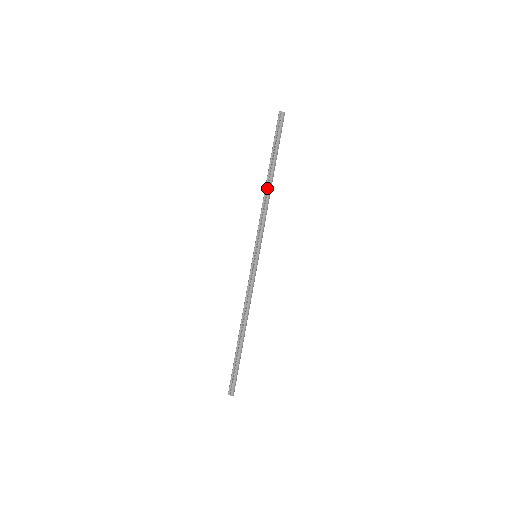
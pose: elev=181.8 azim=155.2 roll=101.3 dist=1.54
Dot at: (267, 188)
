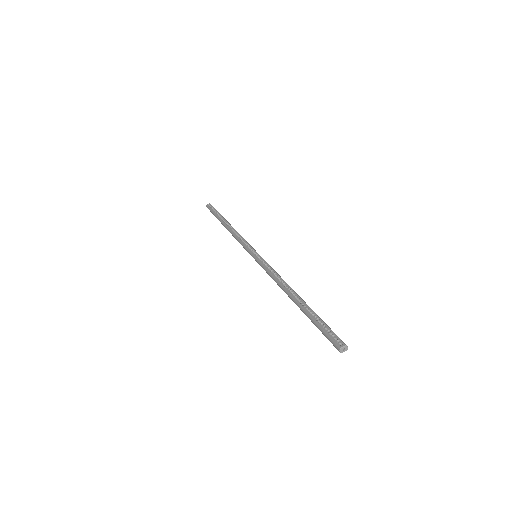
Dot at: (229, 229)
